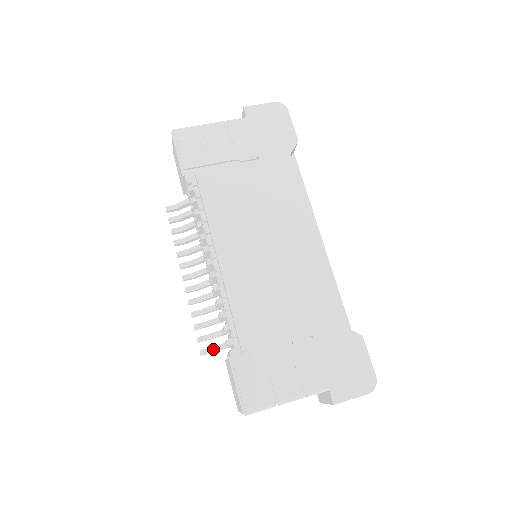
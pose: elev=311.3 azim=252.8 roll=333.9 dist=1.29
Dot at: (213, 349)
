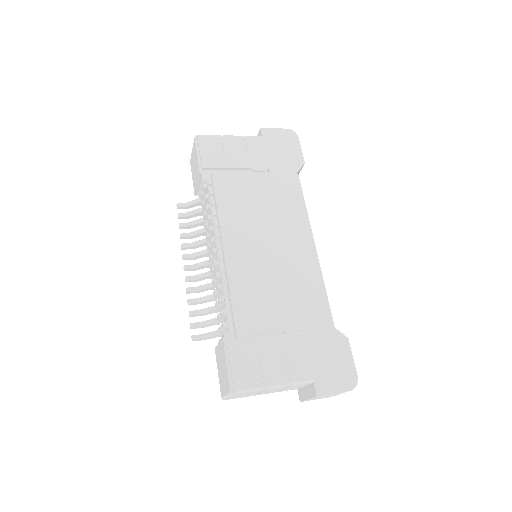
Dot at: (205, 336)
